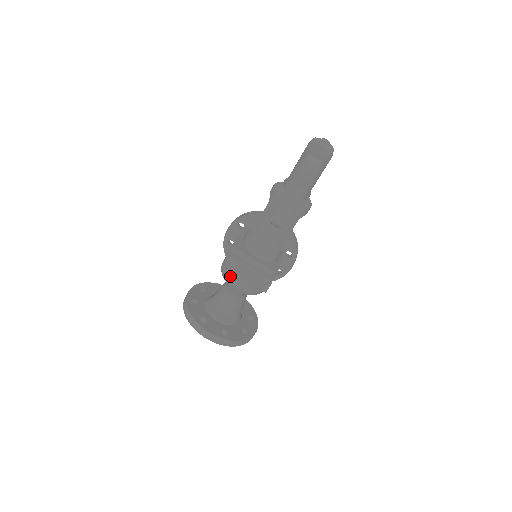
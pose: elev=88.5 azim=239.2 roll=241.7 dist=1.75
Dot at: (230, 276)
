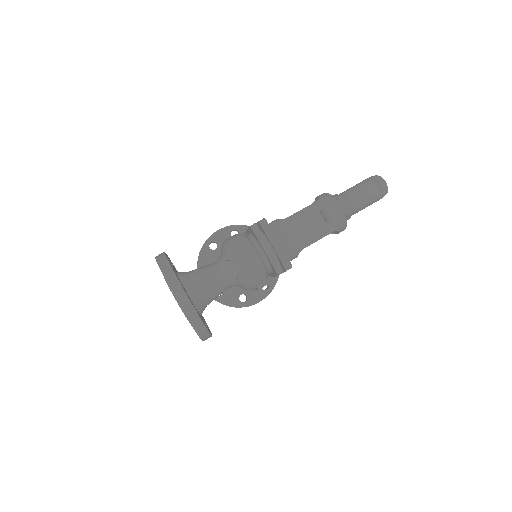
Dot at: (240, 248)
